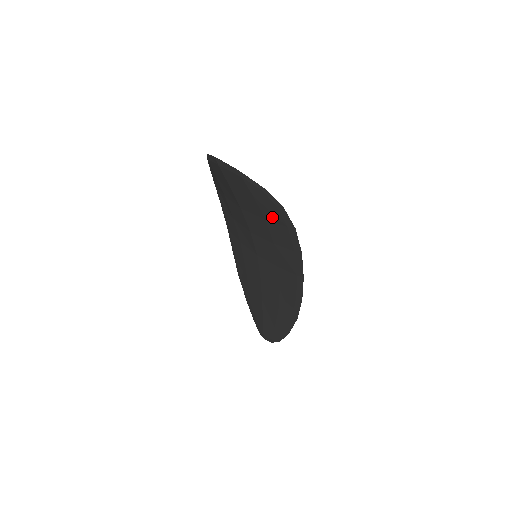
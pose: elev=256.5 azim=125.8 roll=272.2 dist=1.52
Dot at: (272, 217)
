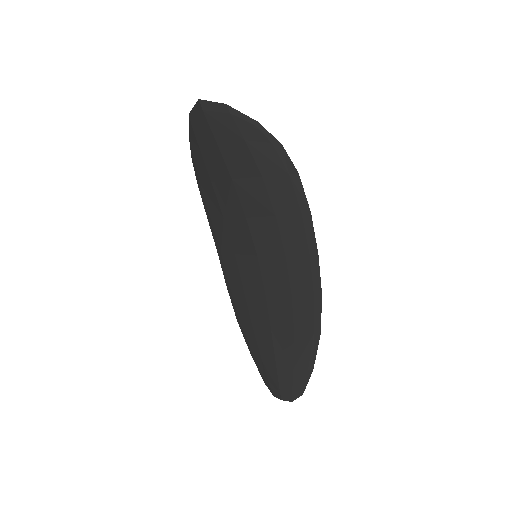
Dot at: (269, 167)
